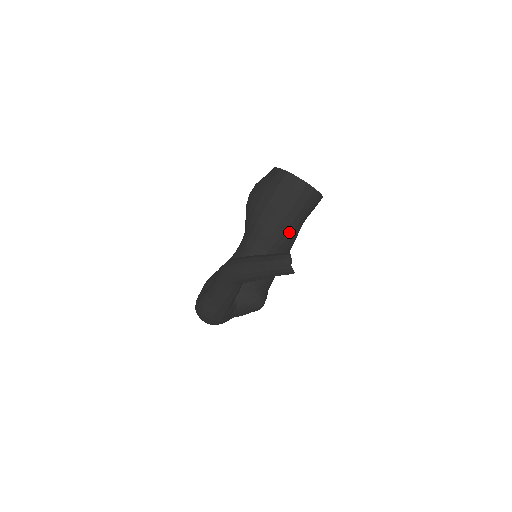
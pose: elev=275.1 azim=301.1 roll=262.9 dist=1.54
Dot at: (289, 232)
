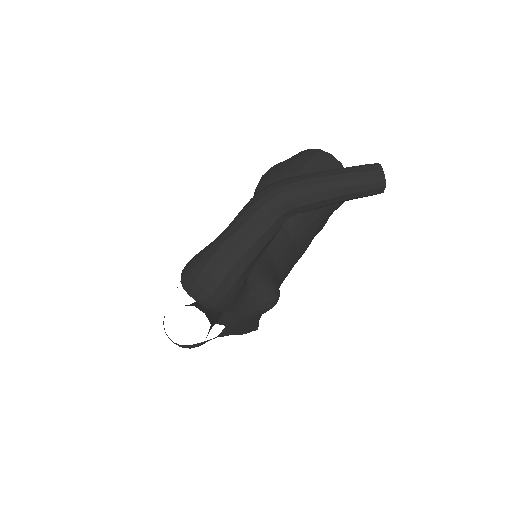
Dot at: (316, 216)
